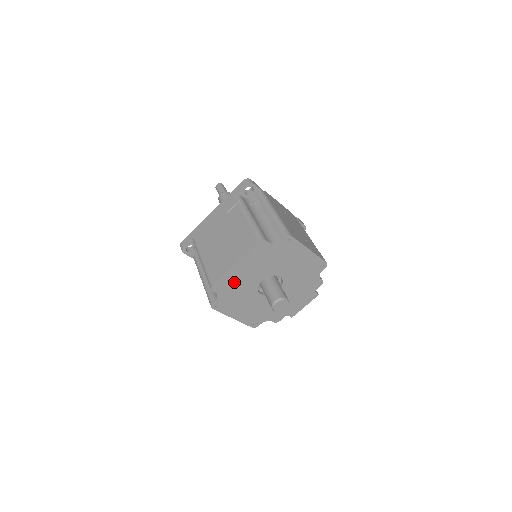
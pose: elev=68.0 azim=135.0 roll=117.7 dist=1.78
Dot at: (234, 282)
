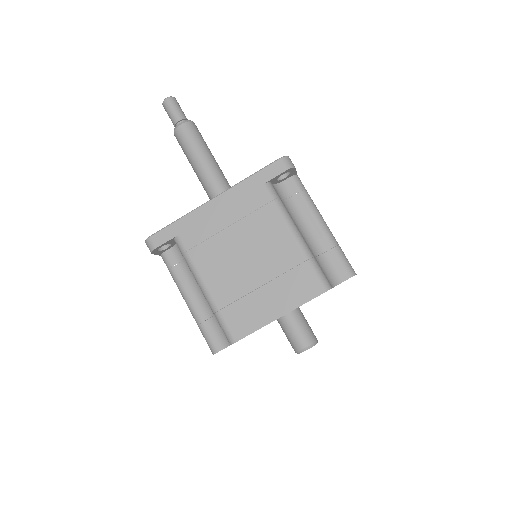
Dot at: occluded
